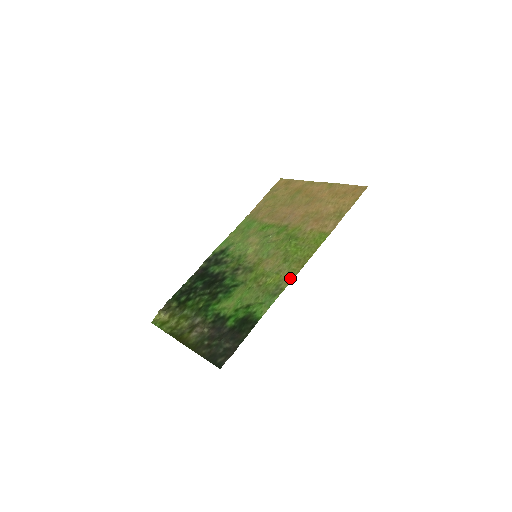
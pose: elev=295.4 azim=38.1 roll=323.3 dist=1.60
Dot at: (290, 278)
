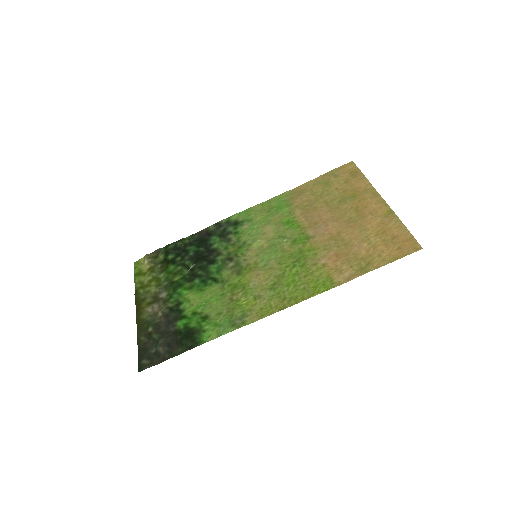
Dot at: (260, 315)
